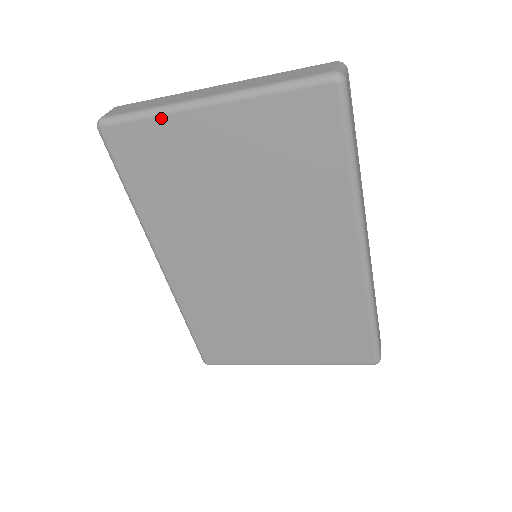
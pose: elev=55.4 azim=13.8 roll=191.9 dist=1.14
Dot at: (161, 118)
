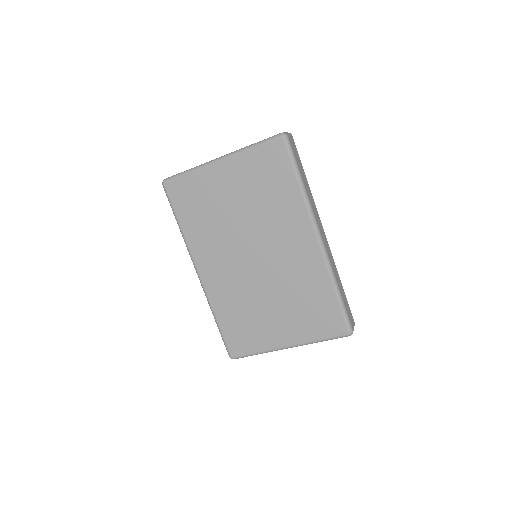
Dot at: (196, 172)
